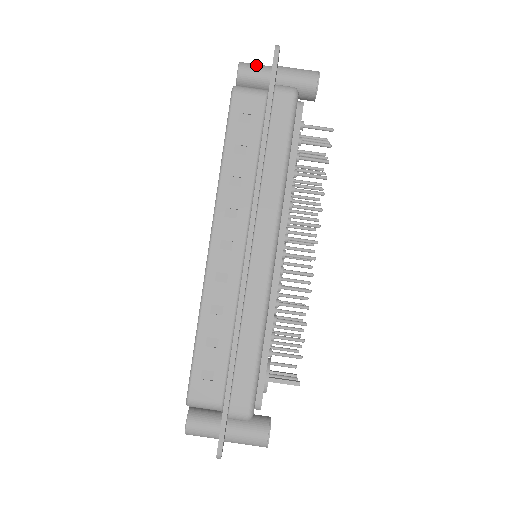
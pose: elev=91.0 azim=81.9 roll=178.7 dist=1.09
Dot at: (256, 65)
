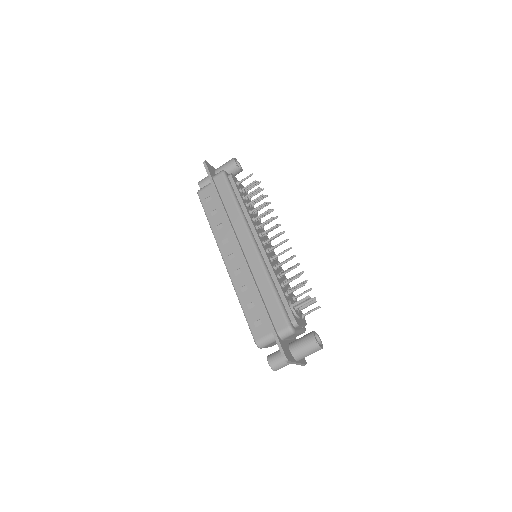
Dot at: (206, 177)
